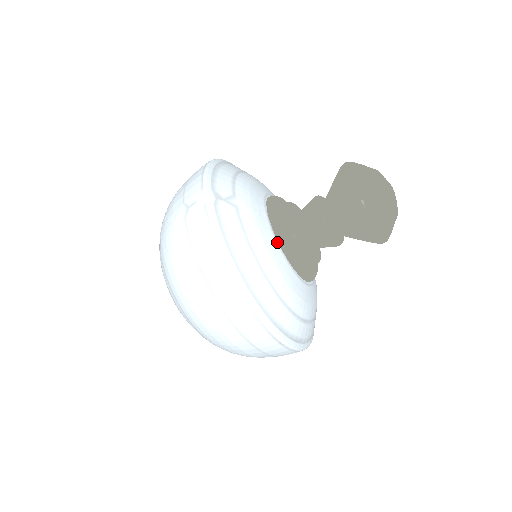
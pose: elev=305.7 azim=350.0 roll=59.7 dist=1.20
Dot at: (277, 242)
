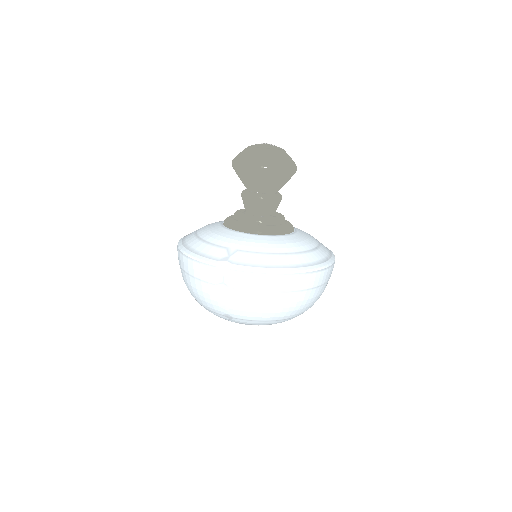
Dot at: (268, 236)
